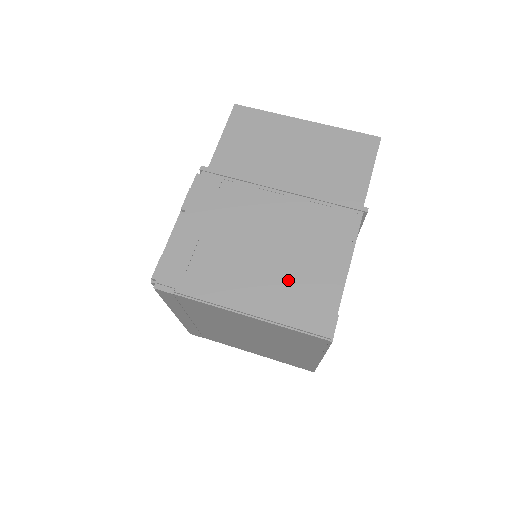
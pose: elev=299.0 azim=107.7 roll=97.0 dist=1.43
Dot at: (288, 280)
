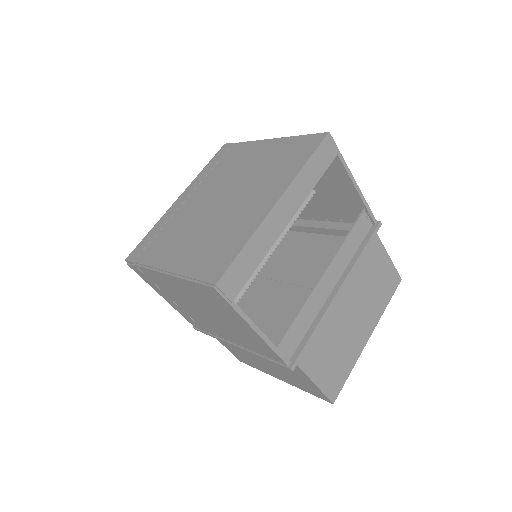
Dot at: occluded
